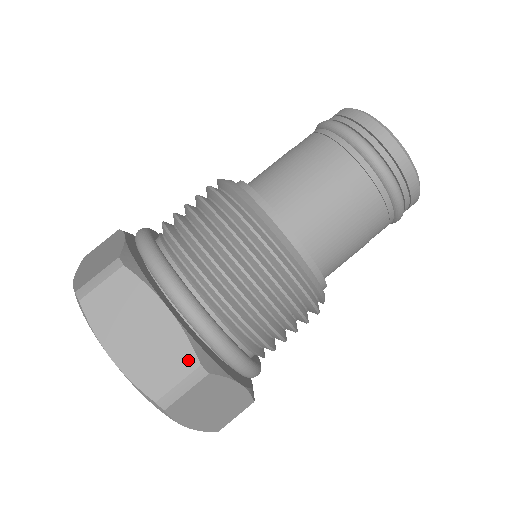
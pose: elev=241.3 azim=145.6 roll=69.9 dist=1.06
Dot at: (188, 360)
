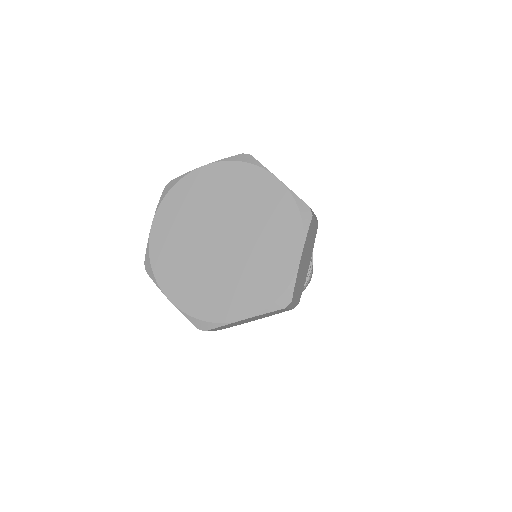
Dot at: occluded
